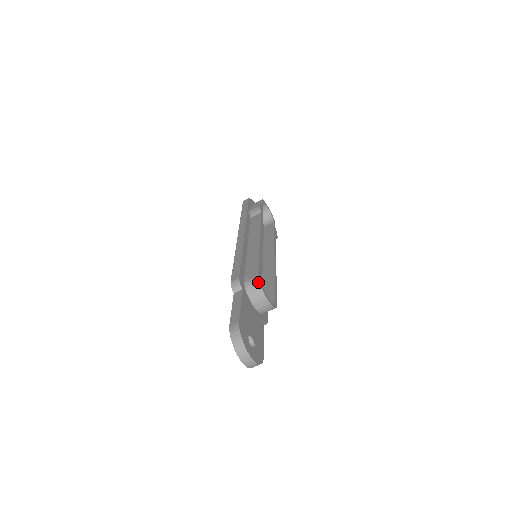
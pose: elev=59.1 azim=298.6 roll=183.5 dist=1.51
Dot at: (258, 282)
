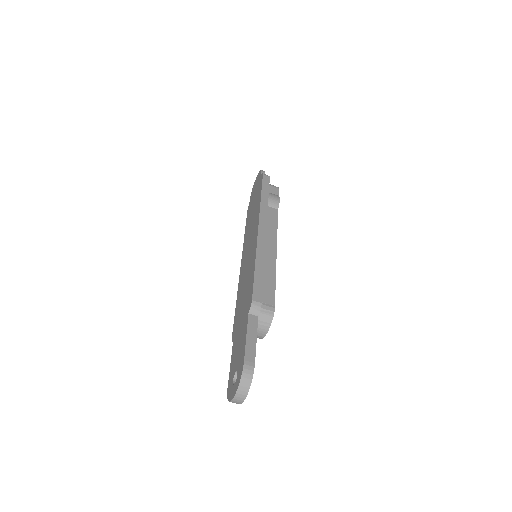
Dot at: (272, 316)
